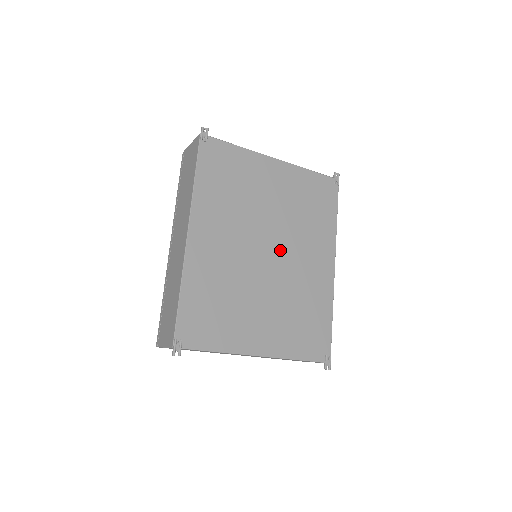
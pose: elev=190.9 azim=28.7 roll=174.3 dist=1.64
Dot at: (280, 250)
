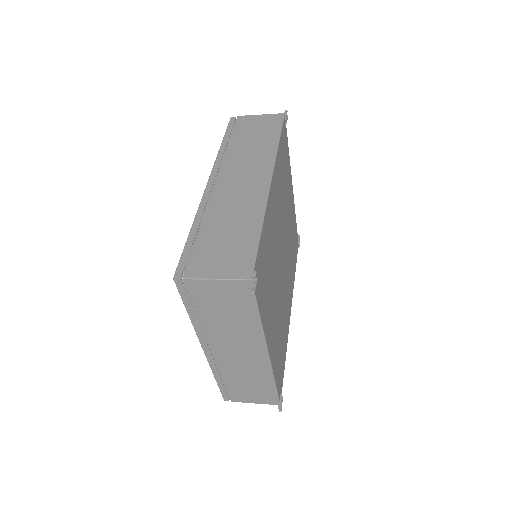
Dot at: (285, 263)
